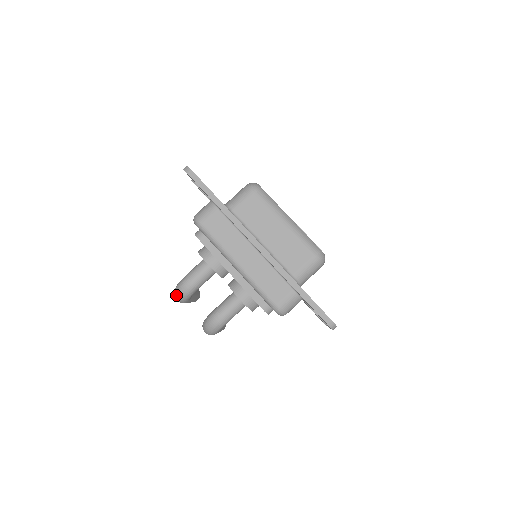
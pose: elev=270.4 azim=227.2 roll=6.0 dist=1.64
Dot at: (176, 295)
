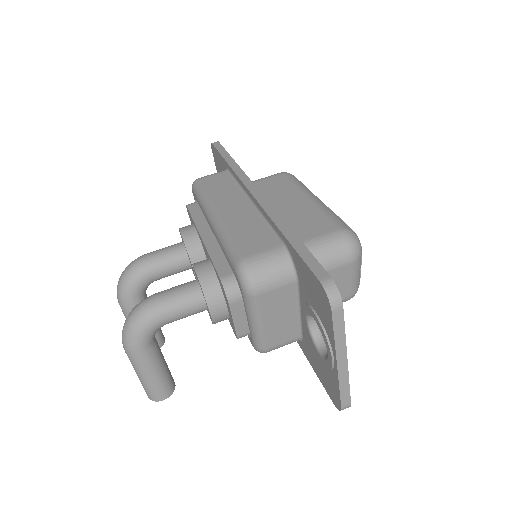
Dot at: (119, 279)
